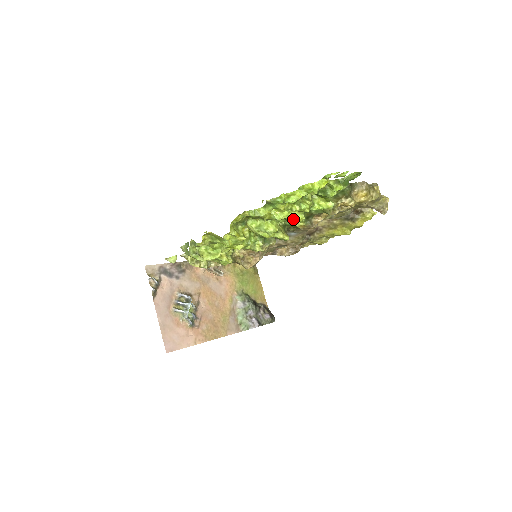
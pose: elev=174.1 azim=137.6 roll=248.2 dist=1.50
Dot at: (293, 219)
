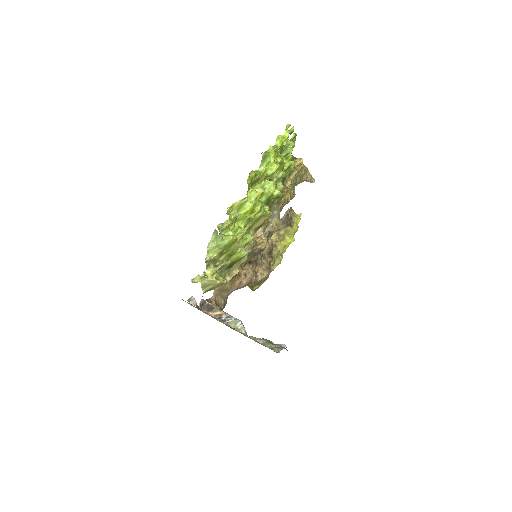
Dot at: (279, 175)
